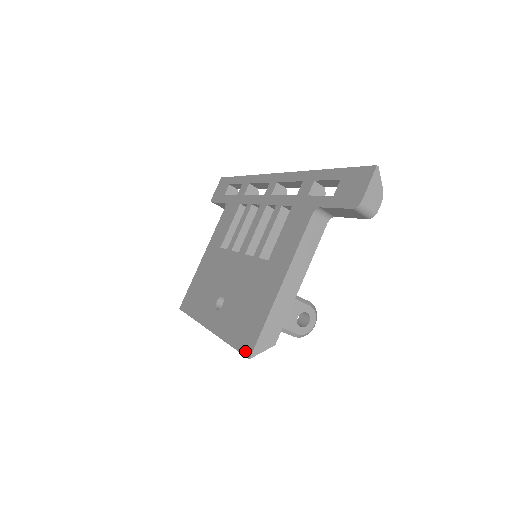
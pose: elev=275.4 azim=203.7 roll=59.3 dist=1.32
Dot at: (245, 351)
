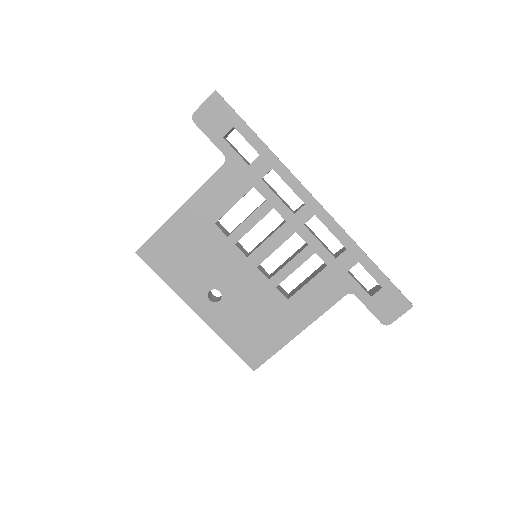
Dot at: (250, 363)
